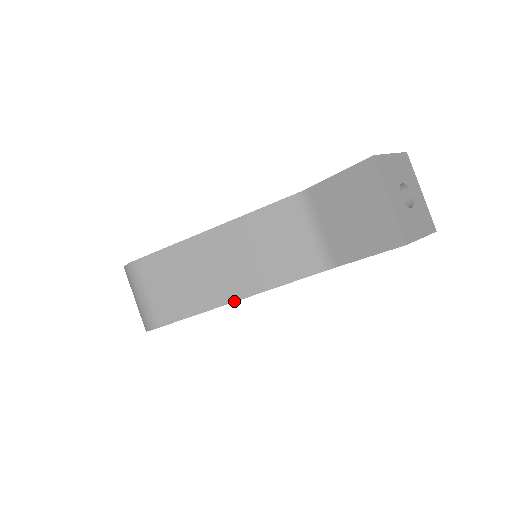
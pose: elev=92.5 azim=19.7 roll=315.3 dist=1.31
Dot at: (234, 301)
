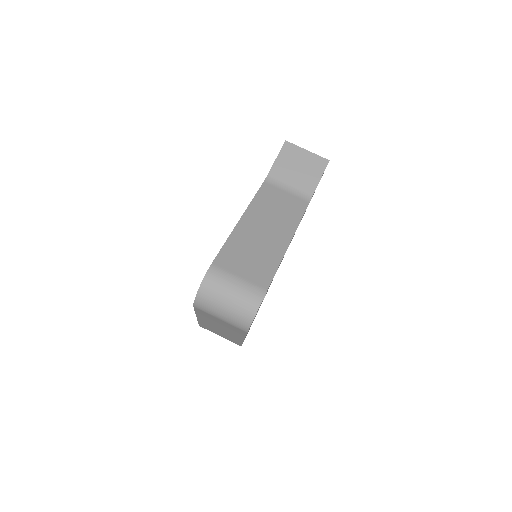
Dot at: occluded
